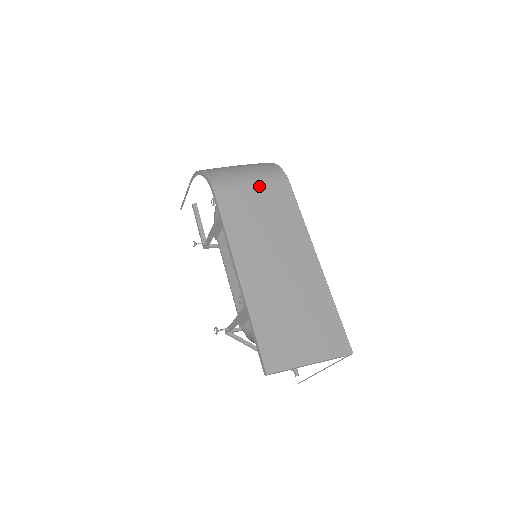
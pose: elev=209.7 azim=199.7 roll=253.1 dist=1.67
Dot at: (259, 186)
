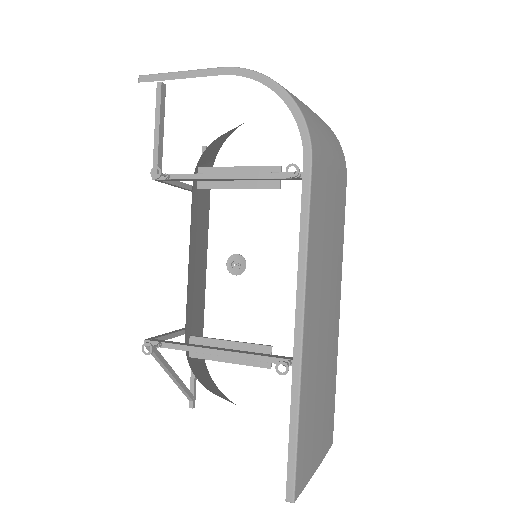
Dot at: (336, 173)
